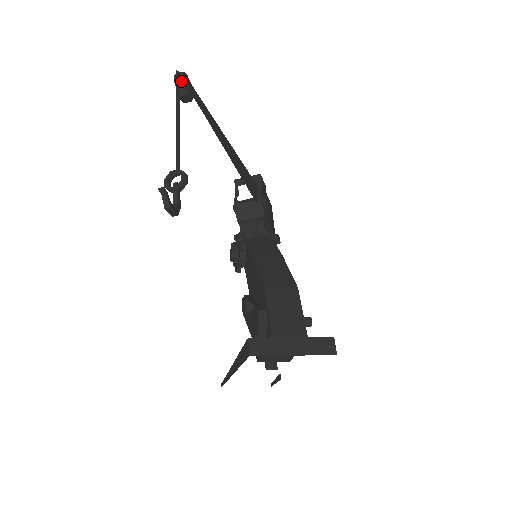
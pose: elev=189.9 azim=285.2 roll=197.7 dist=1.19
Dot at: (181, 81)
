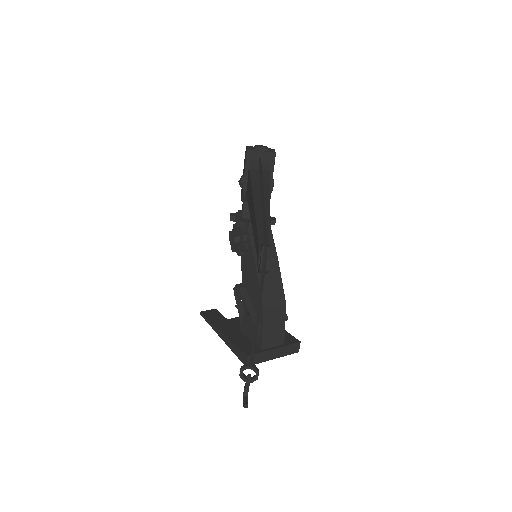
Dot at: (267, 270)
